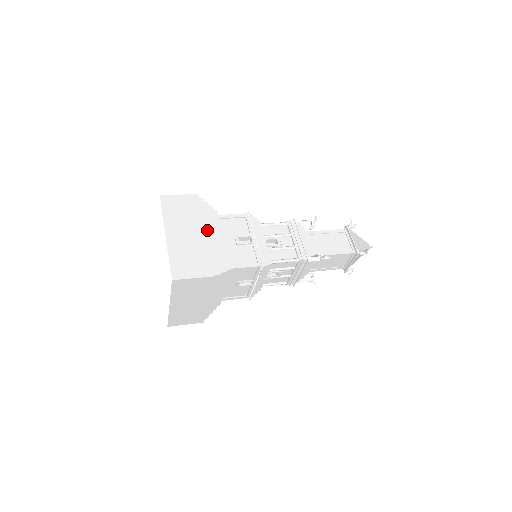
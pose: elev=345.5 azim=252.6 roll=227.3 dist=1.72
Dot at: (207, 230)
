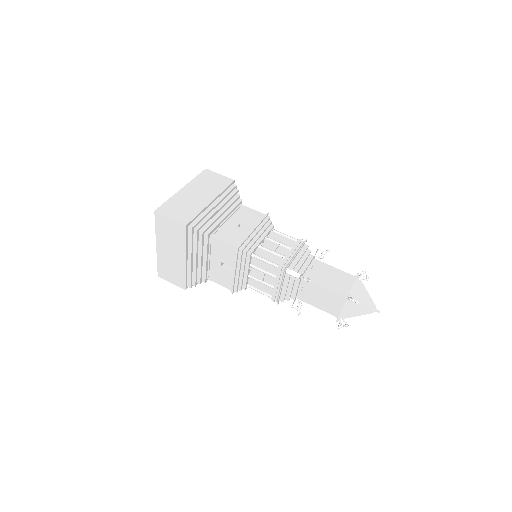
Dot at: (216, 201)
